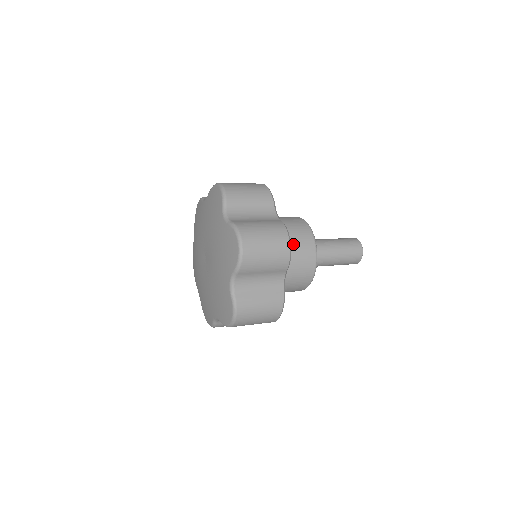
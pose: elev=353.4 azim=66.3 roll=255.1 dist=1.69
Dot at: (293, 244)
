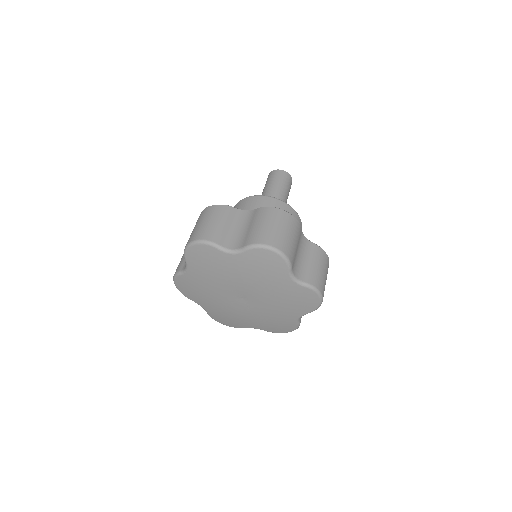
Dot at: occluded
